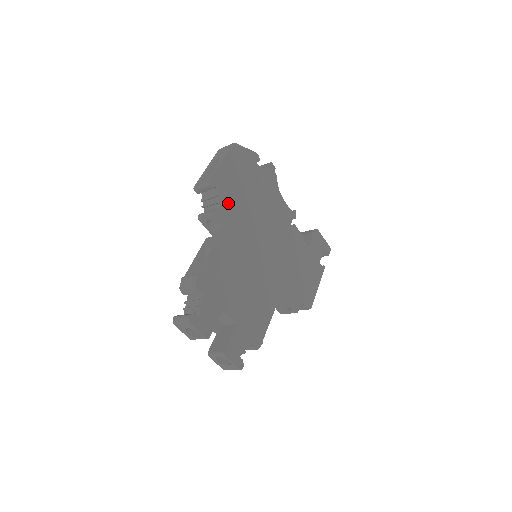
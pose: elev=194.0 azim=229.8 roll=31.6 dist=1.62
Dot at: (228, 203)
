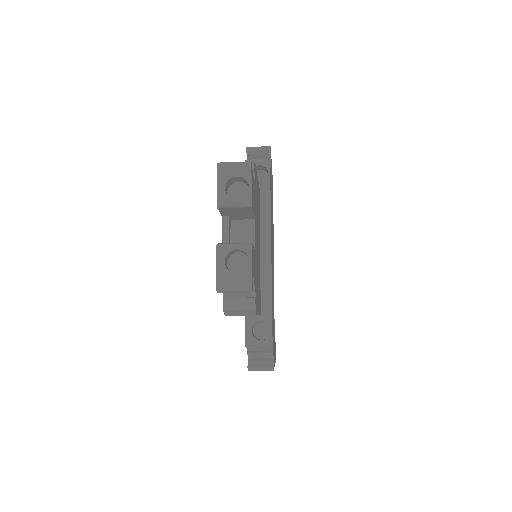
Dot at: occluded
